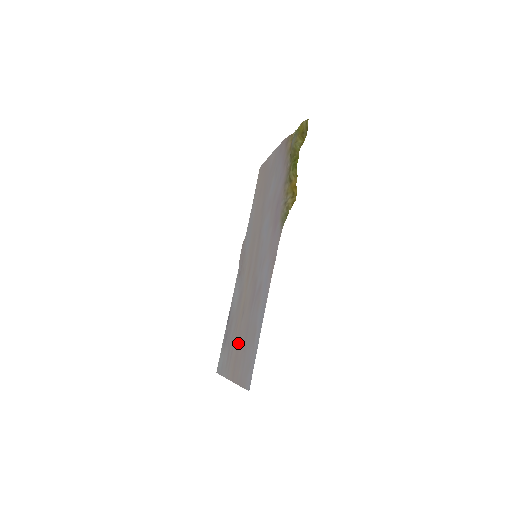
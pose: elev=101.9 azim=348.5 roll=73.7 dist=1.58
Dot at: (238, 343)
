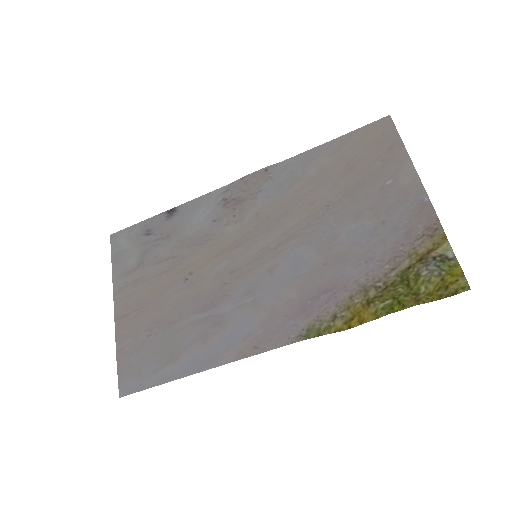
Dot at: (152, 300)
